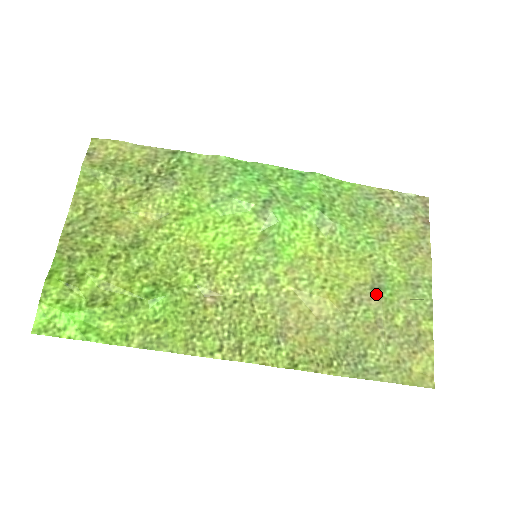
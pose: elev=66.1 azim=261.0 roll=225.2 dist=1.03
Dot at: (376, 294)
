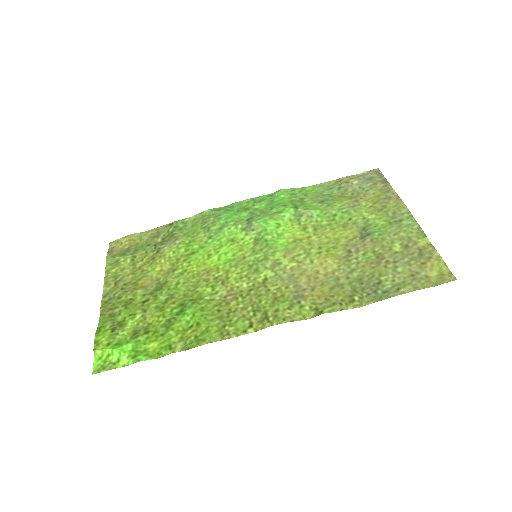
Dot at: (367, 239)
